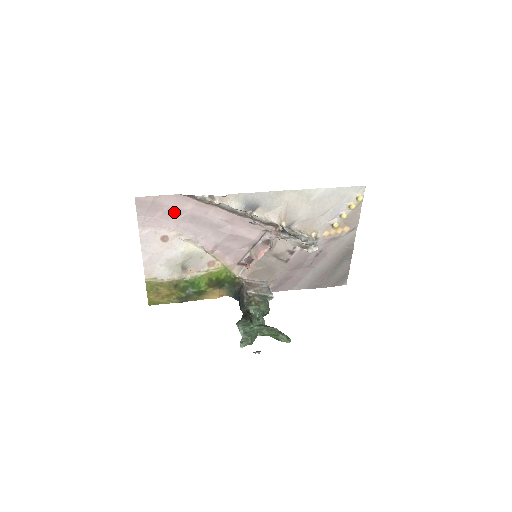
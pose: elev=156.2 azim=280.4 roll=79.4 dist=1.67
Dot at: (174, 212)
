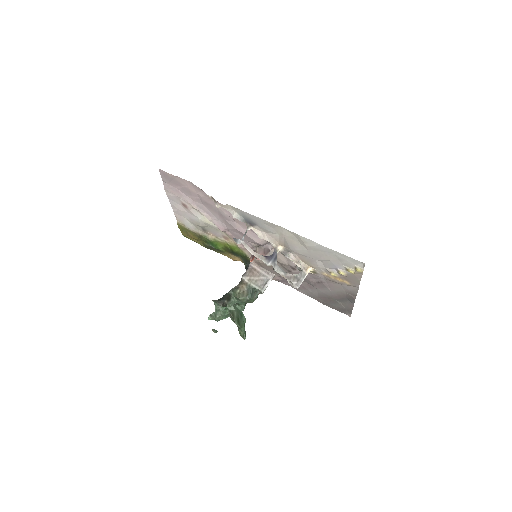
Dot at: (190, 192)
